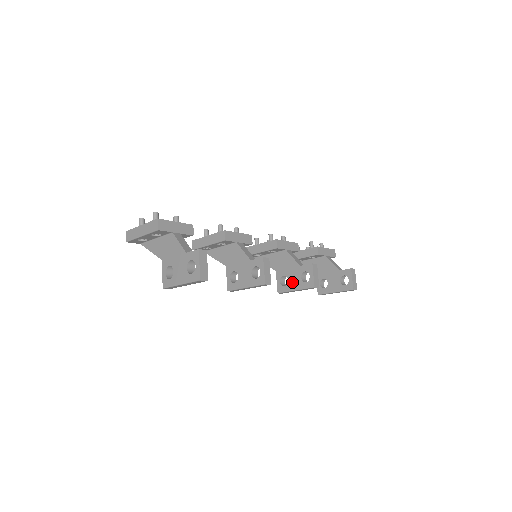
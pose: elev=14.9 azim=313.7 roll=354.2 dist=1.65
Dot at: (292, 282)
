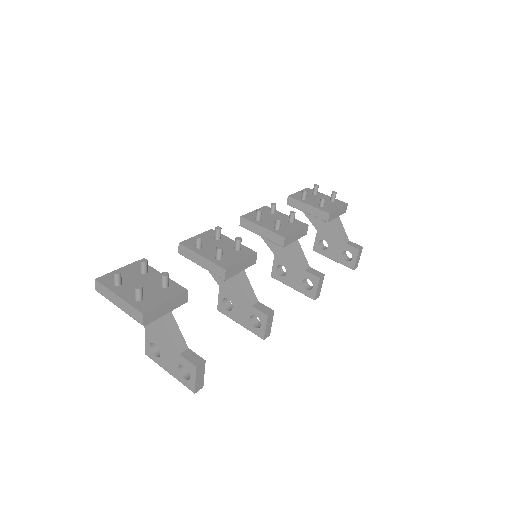
Dot at: (290, 279)
